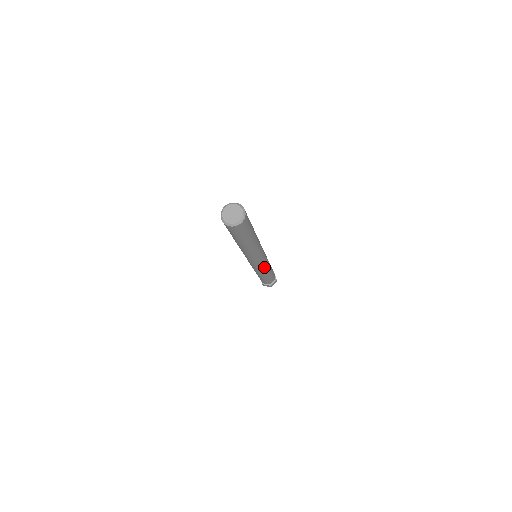
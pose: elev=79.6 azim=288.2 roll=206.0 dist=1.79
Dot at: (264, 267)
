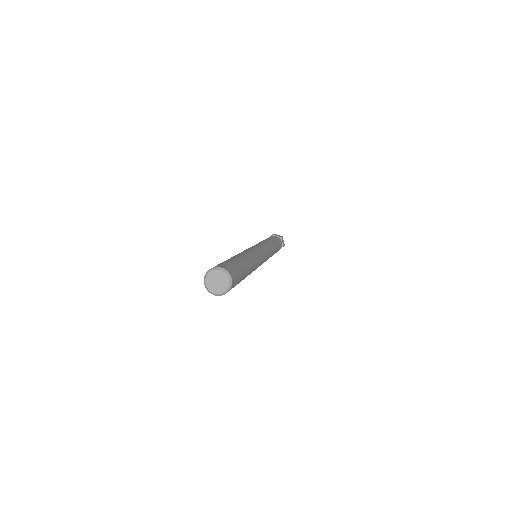
Dot at: occluded
